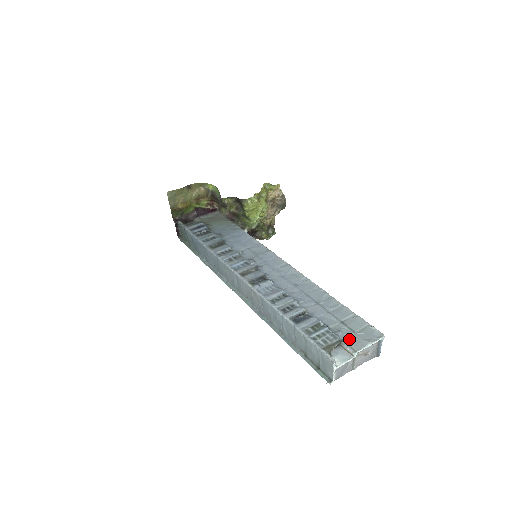
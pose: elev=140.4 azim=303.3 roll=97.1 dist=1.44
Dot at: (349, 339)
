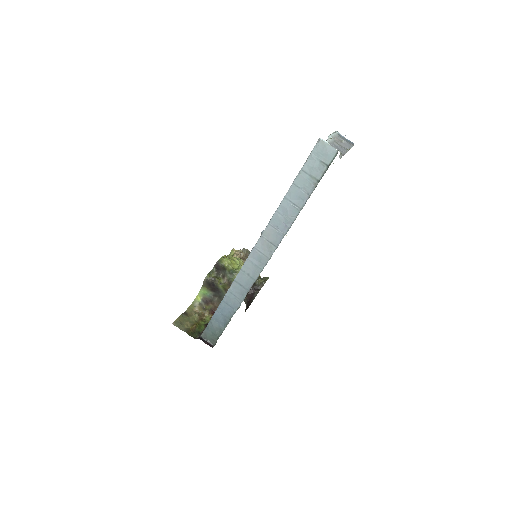
Dot at: occluded
